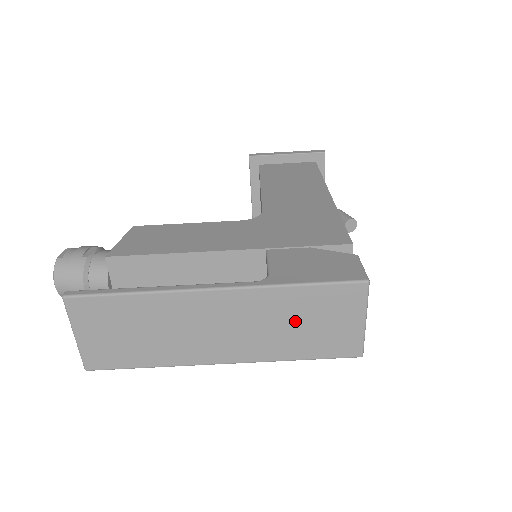
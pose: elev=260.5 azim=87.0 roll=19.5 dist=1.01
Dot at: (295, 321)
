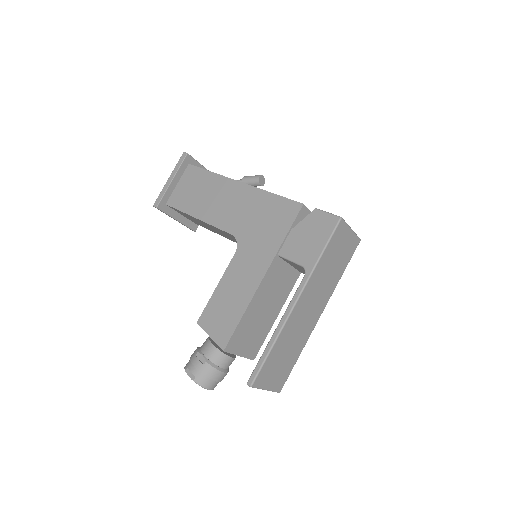
Dot at: (331, 266)
